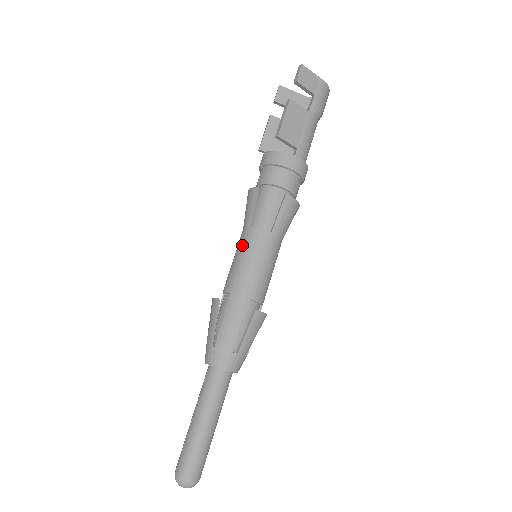
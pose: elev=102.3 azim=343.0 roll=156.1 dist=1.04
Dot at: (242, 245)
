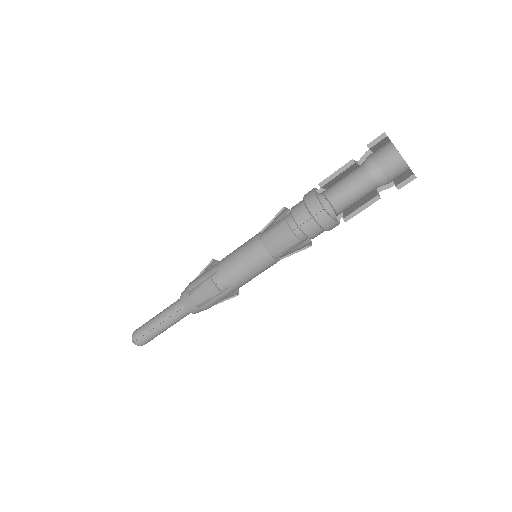
Dot at: (257, 263)
